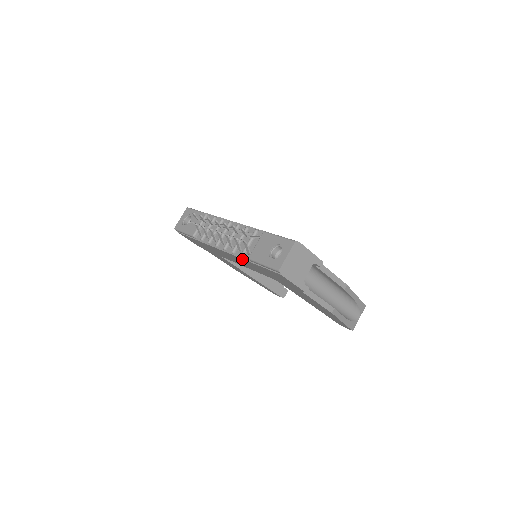
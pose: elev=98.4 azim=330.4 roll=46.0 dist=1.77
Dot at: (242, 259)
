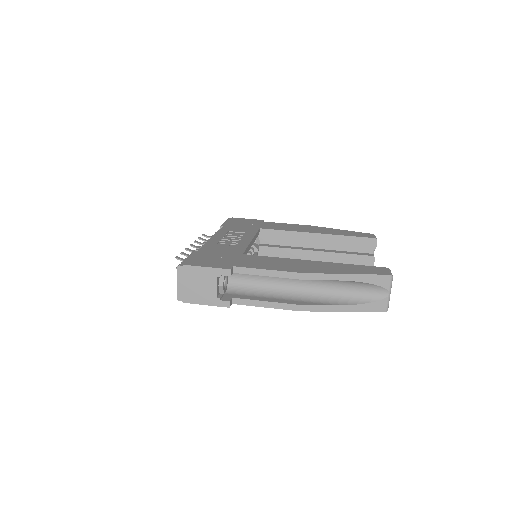
Dot at: occluded
